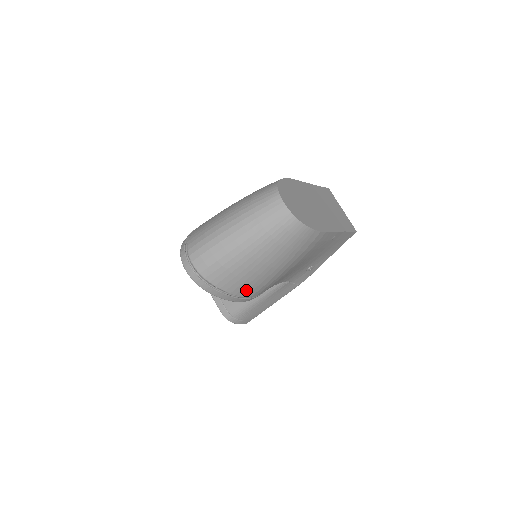
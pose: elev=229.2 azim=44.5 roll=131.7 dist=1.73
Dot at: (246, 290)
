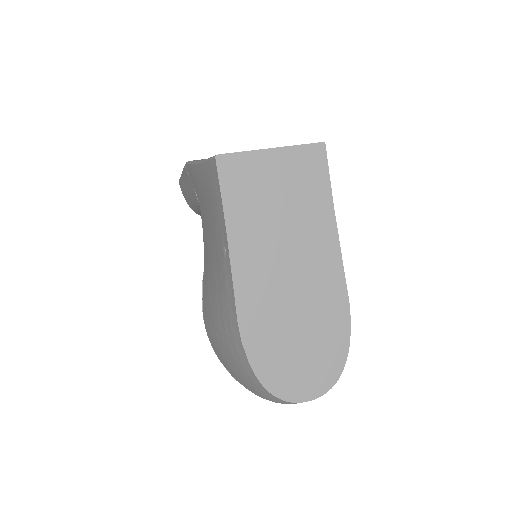
Dot at: occluded
